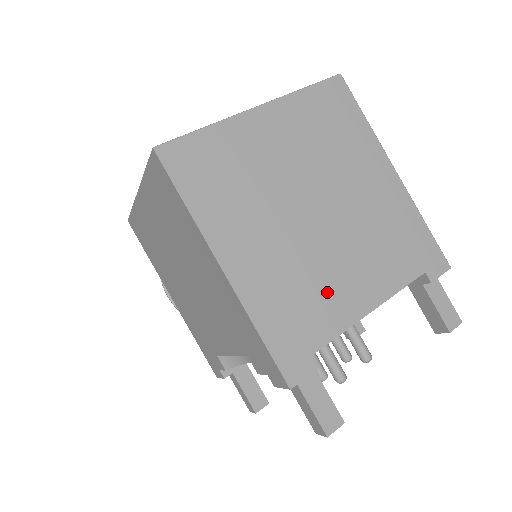
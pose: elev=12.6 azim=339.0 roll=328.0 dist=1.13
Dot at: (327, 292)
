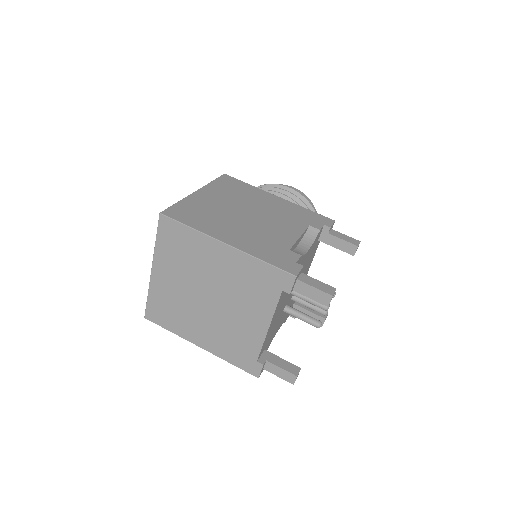
Dot at: (242, 332)
